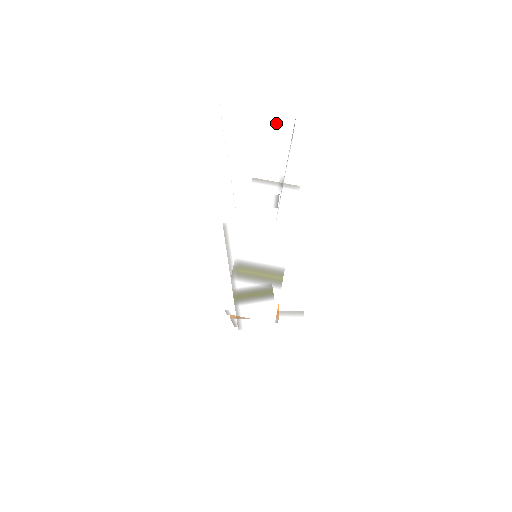
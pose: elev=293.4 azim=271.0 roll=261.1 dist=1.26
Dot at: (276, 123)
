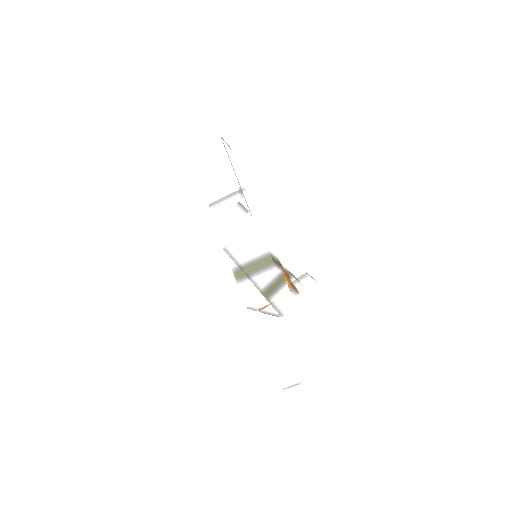
Dot at: (211, 153)
